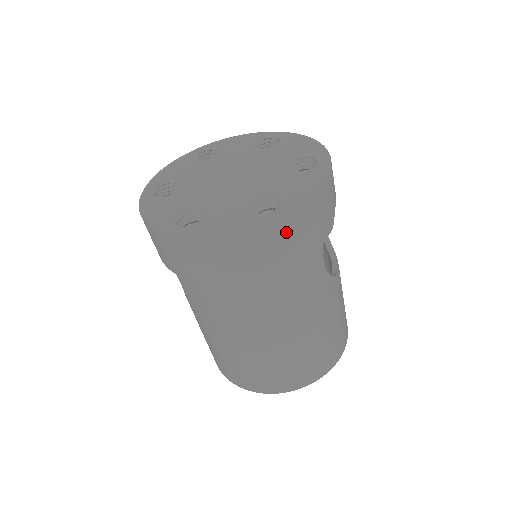
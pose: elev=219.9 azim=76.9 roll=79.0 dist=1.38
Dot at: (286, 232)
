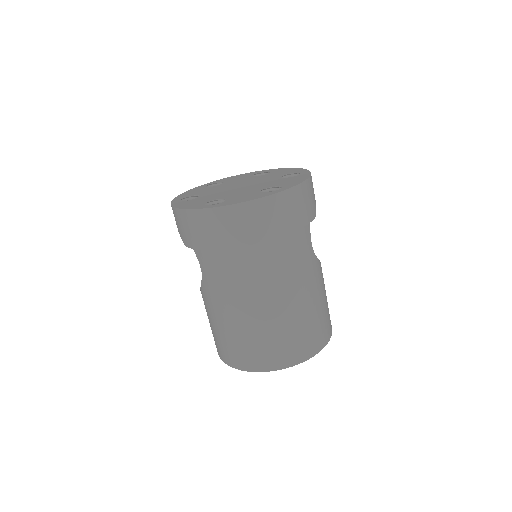
Dot at: (287, 204)
